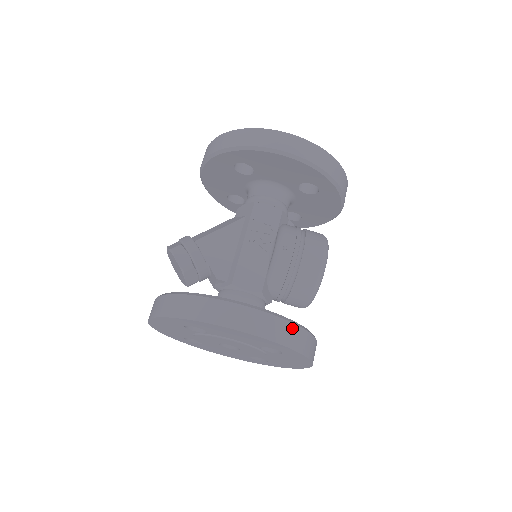
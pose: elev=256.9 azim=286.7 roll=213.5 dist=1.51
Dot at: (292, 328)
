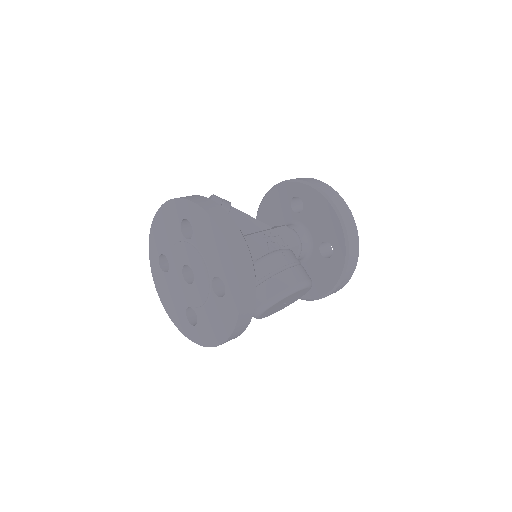
Dot at: (251, 273)
